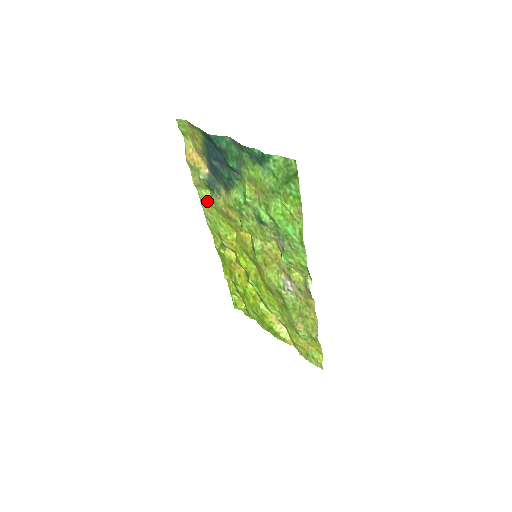
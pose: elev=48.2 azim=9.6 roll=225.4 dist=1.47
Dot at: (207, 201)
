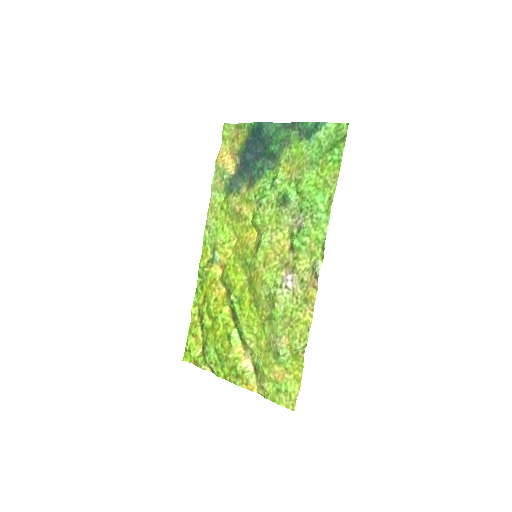
Dot at: (218, 205)
